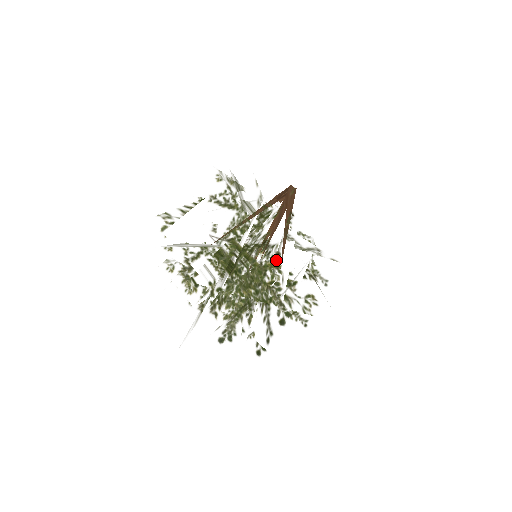
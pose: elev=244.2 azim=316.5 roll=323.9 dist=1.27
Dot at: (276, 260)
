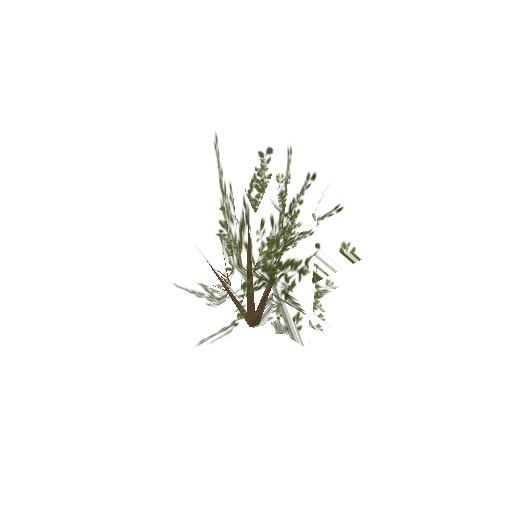
Dot at: occluded
